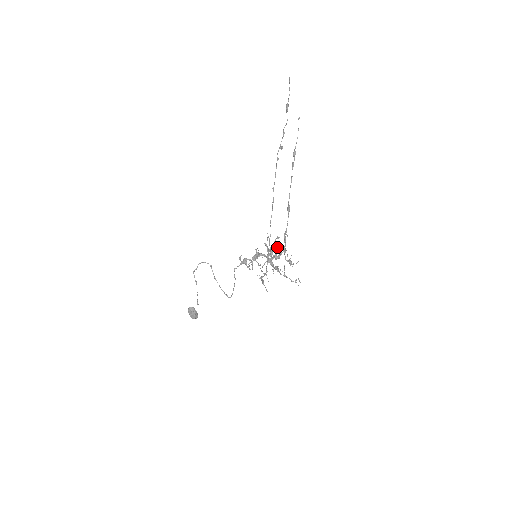
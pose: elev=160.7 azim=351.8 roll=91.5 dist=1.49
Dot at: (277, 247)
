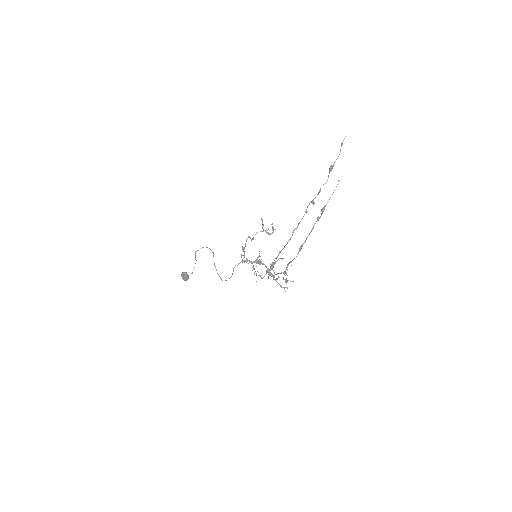
Dot at: occluded
